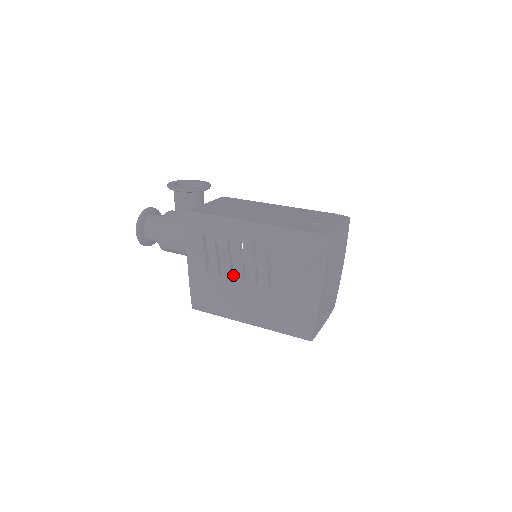
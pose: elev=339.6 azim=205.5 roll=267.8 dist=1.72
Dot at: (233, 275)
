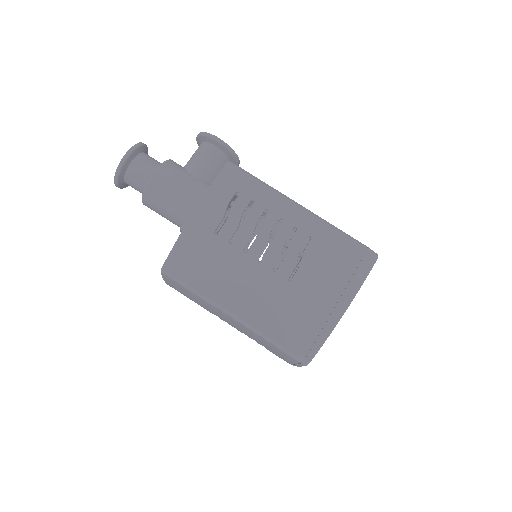
Dot at: (250, 249)
